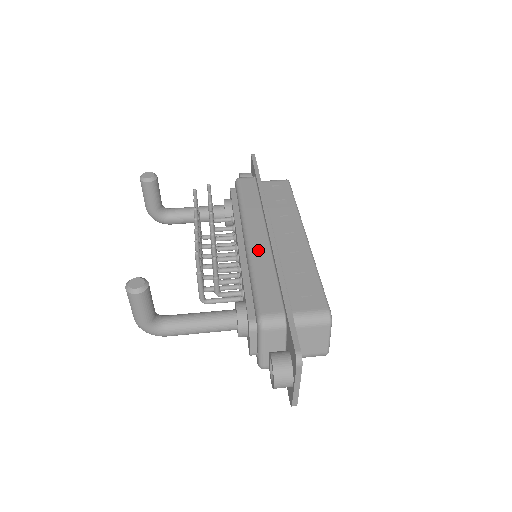
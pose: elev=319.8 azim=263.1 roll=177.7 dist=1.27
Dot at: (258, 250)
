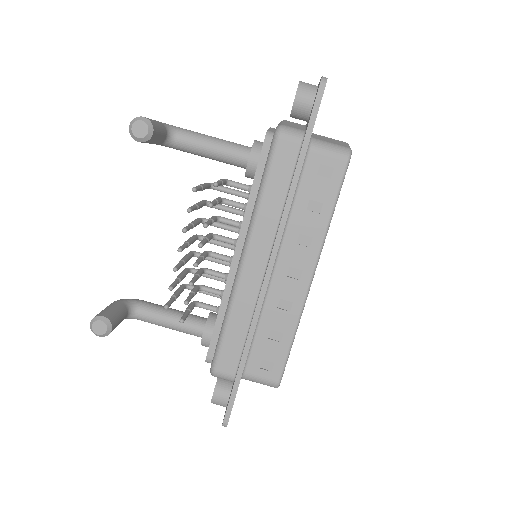
Dot at: (245, 290)
